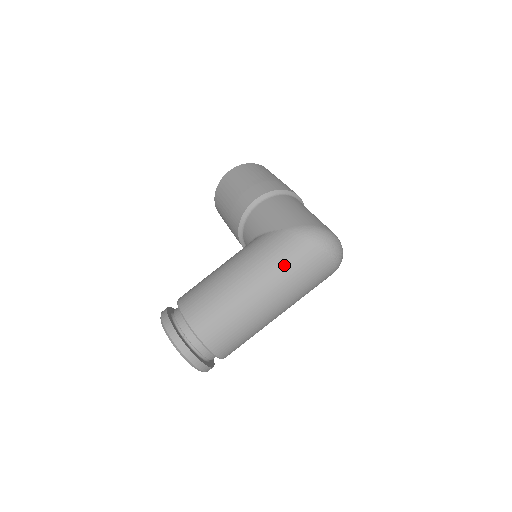
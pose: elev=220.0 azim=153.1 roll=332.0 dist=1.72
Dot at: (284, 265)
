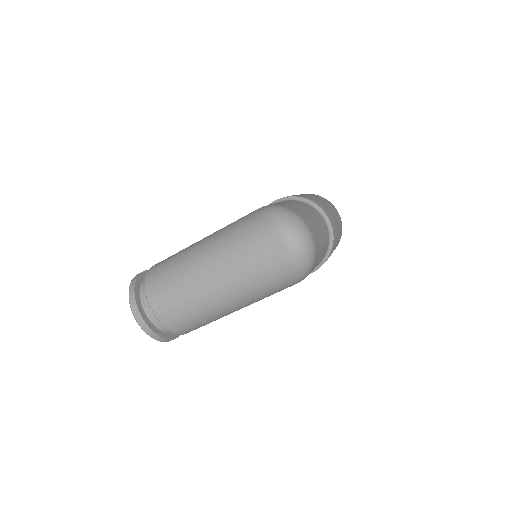
Dot at: (235, 234)
